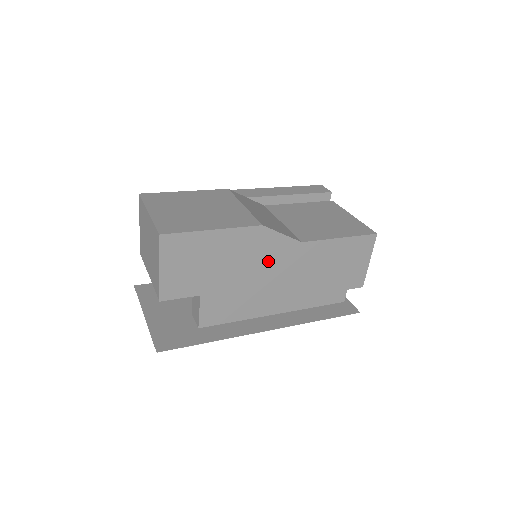
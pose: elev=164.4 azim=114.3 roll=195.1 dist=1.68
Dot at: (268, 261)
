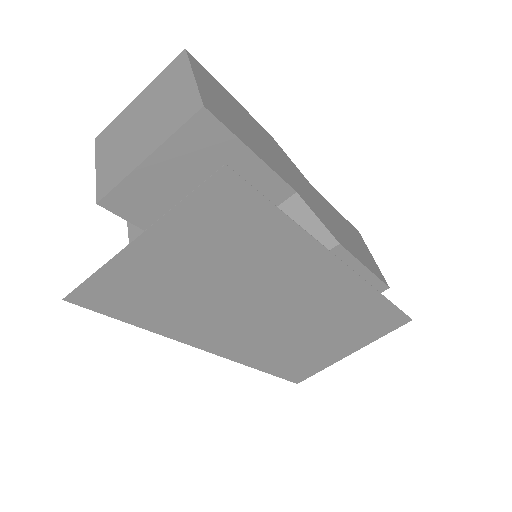
Dot at: (294, 175)
